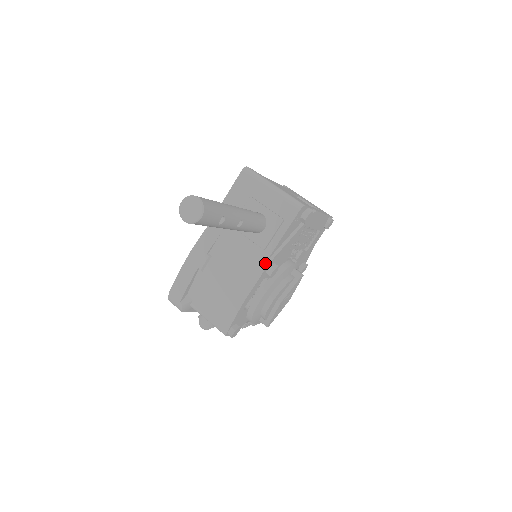
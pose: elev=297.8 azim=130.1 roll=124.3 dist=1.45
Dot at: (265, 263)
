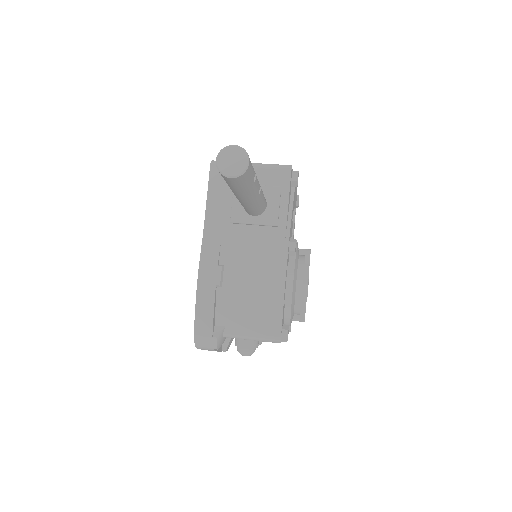
Dot at: (285, 239)
